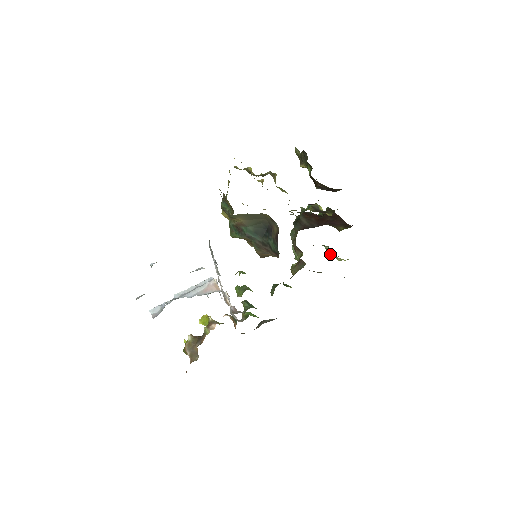
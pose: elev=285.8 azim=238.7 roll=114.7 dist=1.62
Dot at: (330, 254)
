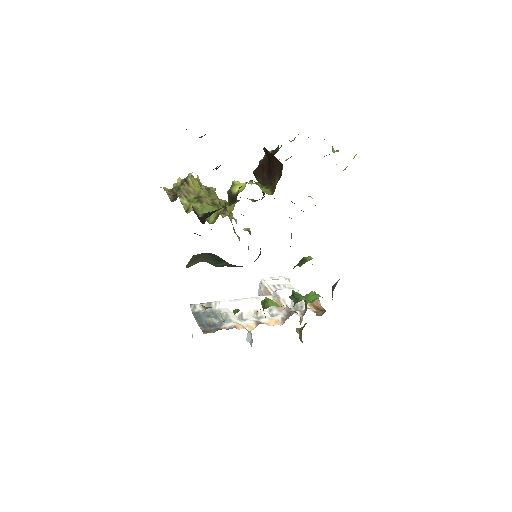
Dot at: occluded
